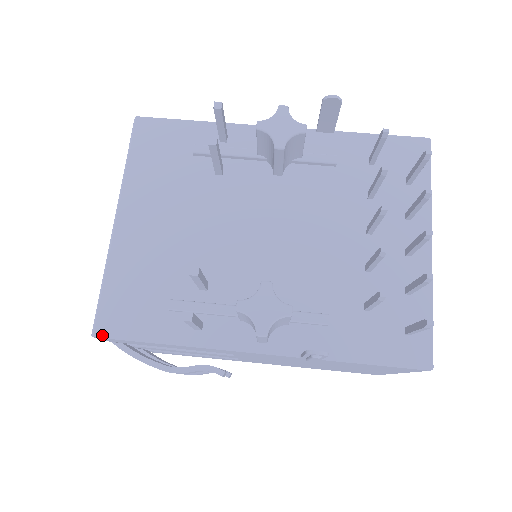
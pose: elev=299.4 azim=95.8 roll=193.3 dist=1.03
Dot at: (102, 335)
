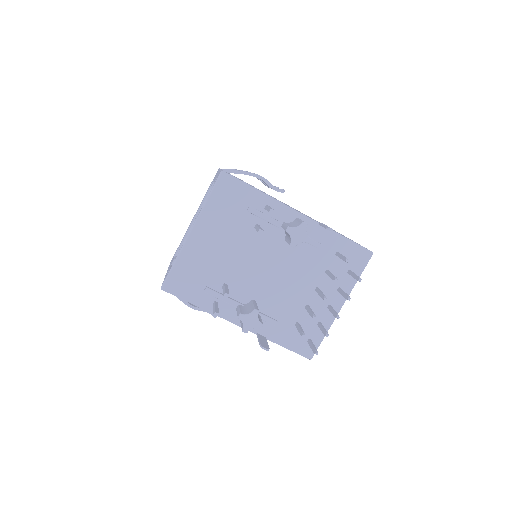
Dot at: (167, 290)
